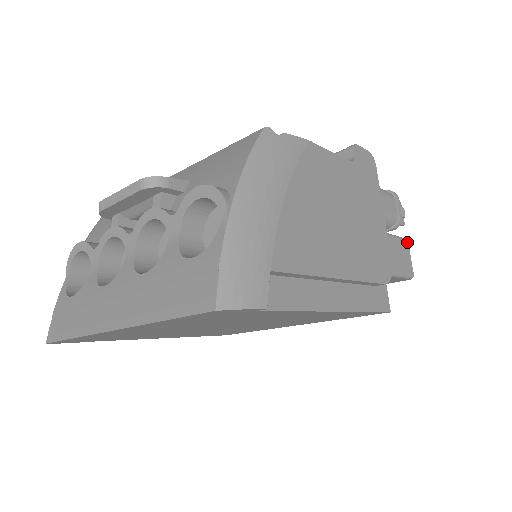
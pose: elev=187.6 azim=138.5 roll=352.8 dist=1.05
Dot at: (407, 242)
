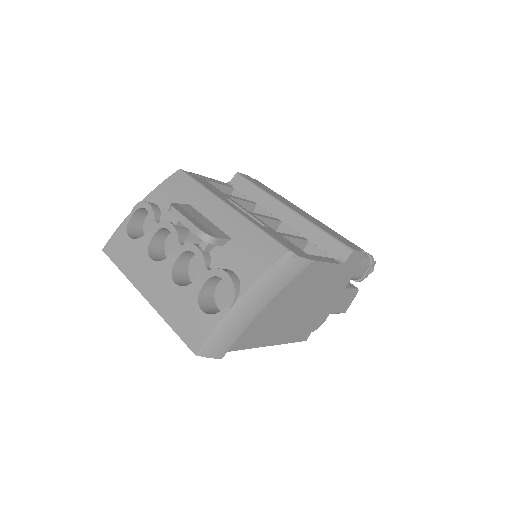
Dot at: occluded
